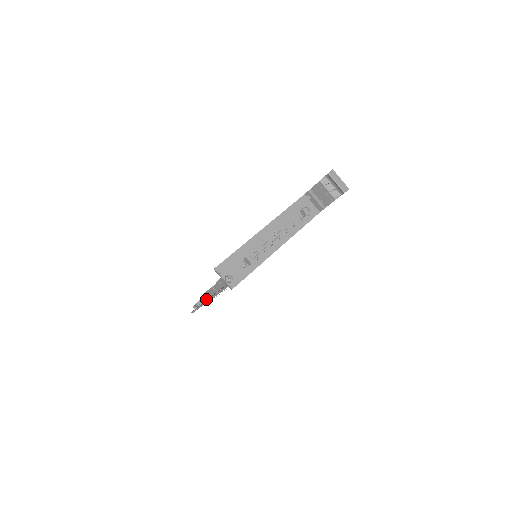
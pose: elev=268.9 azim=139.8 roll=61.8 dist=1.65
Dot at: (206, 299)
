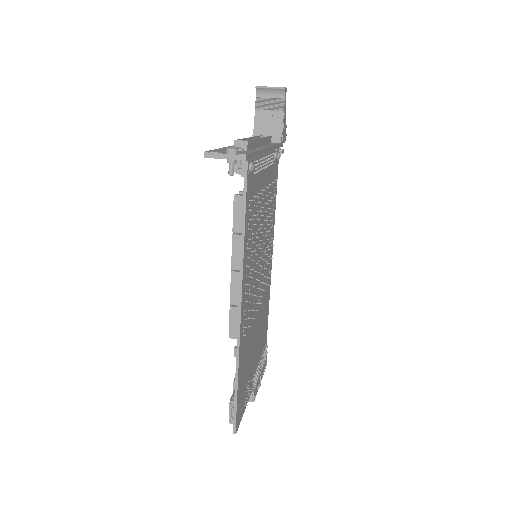
Dot at: occluded
